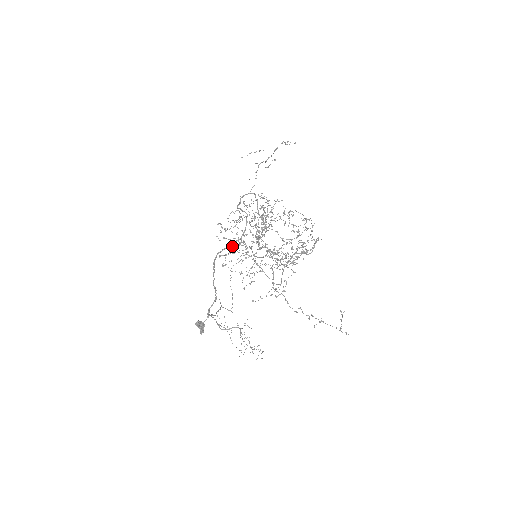
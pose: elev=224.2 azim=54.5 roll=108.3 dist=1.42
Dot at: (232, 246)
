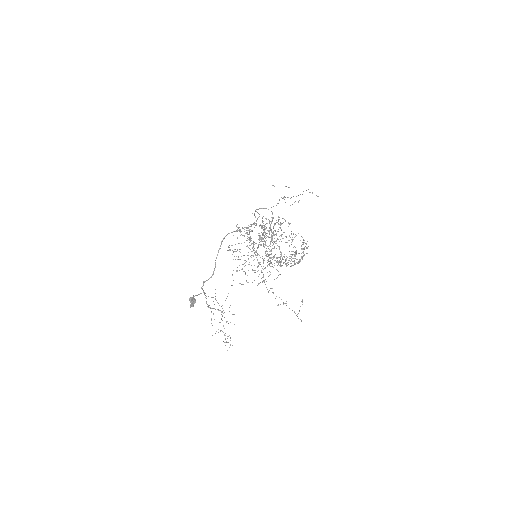
Dot at: occluded
